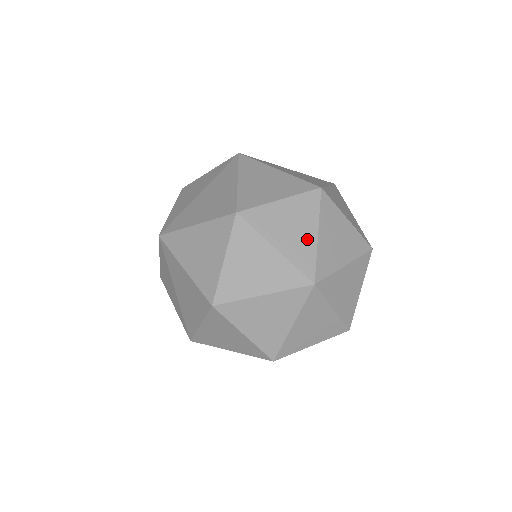
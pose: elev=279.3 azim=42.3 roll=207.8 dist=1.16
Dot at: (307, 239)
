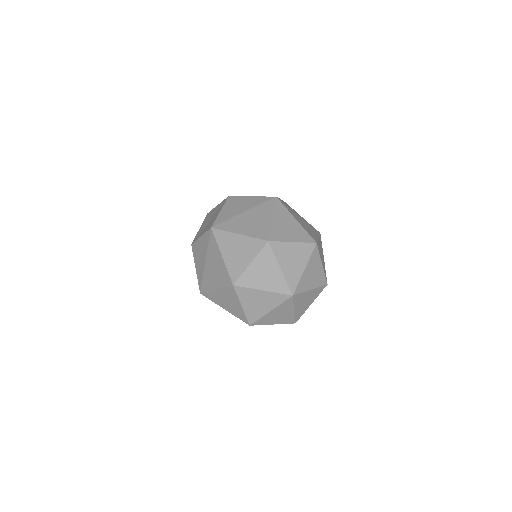
Dot at: (298, 269)
